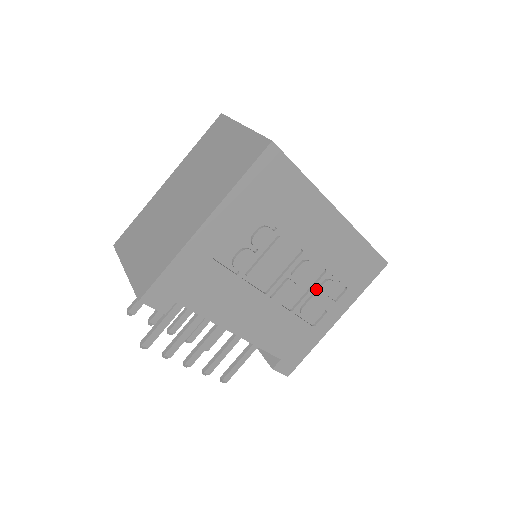
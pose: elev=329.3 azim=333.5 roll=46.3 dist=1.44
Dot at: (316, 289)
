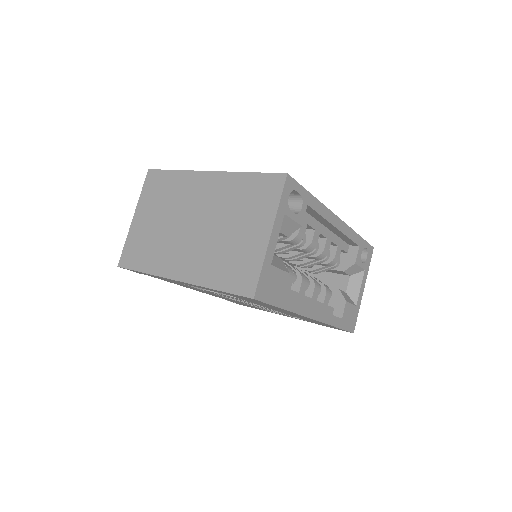
Dot at: occluded
